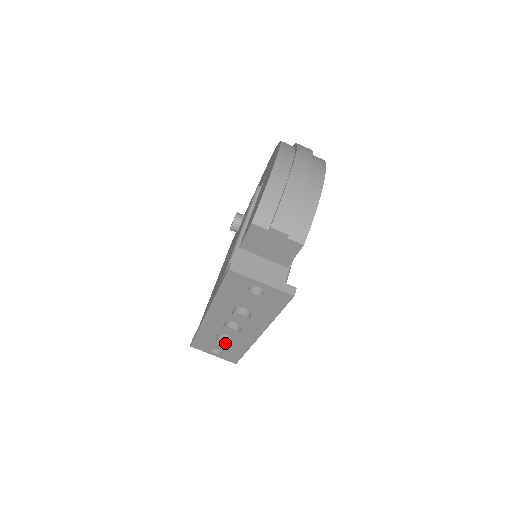
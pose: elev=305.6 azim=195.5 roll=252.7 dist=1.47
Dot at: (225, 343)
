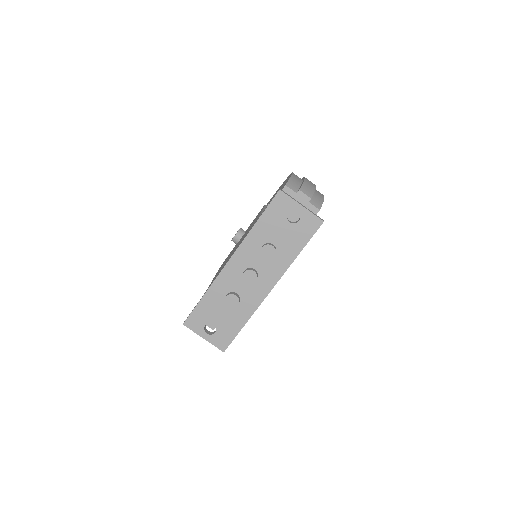
Dot at: (234, 301)
